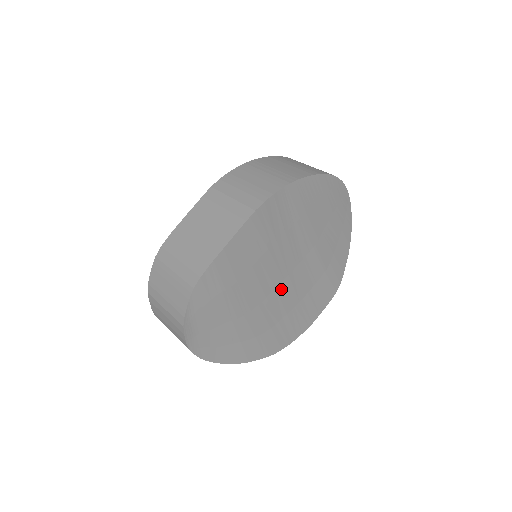
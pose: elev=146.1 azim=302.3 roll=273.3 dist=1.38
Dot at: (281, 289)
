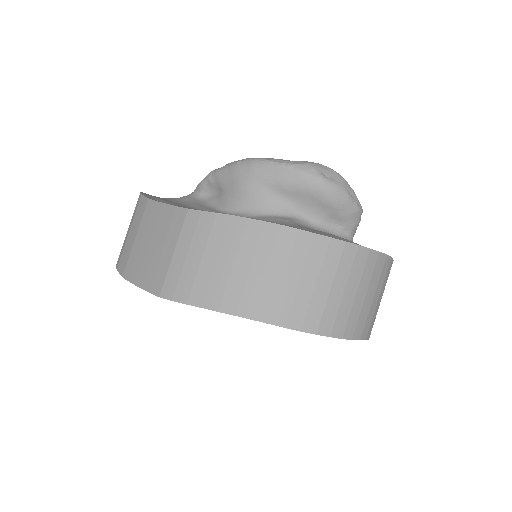
Dot at: occluded
